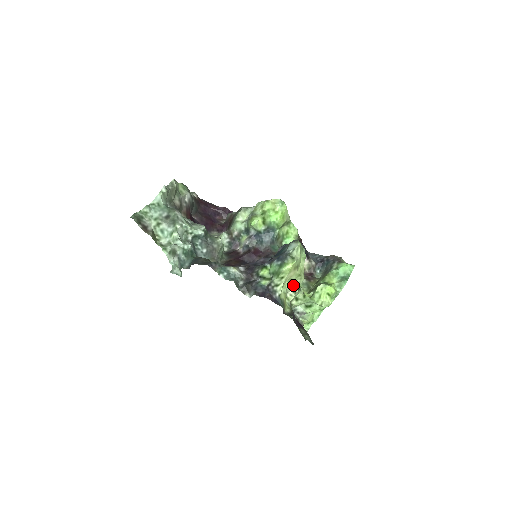
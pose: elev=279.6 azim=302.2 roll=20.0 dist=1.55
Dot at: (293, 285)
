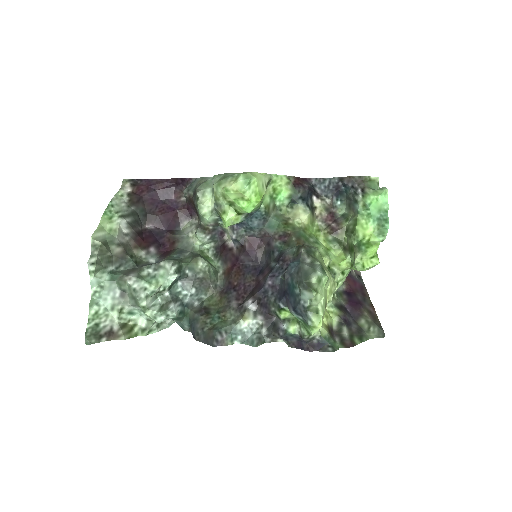
Dot at: occluded
